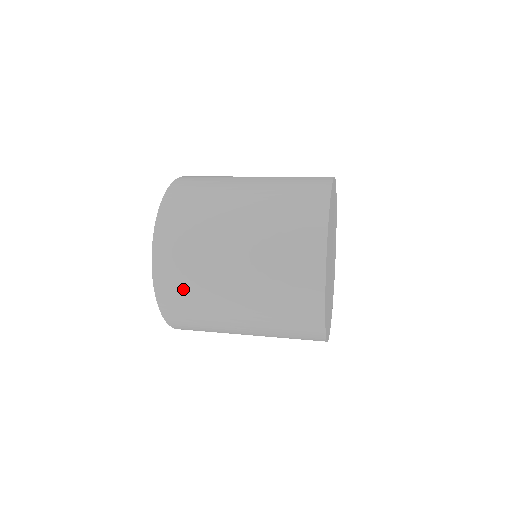
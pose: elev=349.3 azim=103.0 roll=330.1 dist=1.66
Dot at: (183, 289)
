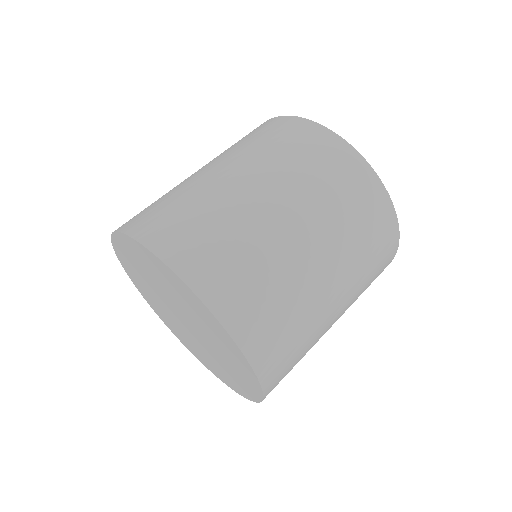
Dot at: (278, 326)
